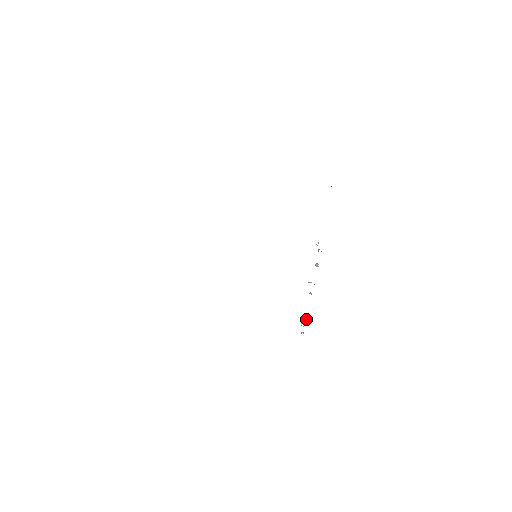
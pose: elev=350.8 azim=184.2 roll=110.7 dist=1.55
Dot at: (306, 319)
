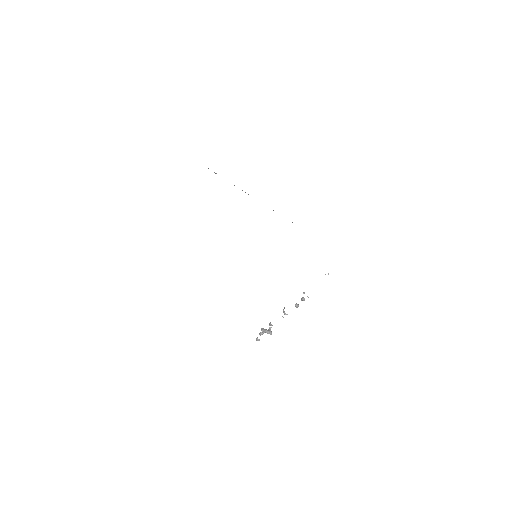
Dot at: (269, 330)
